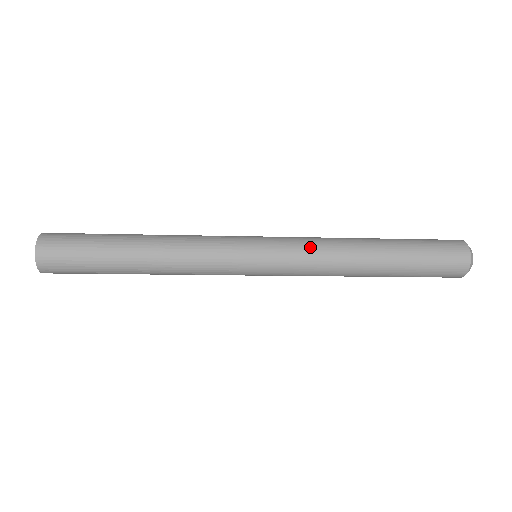
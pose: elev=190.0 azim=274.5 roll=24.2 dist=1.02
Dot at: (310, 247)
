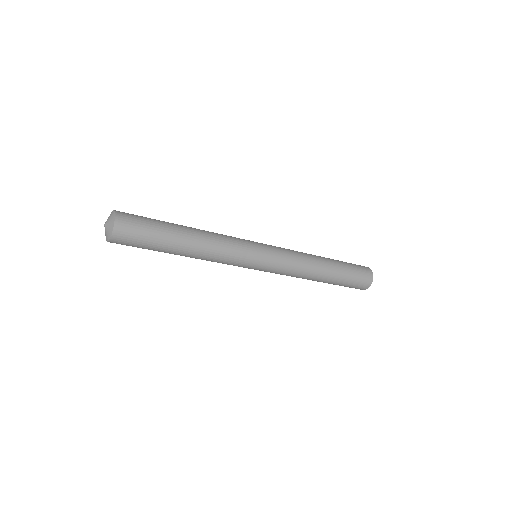
Dot at: (292, 252)
